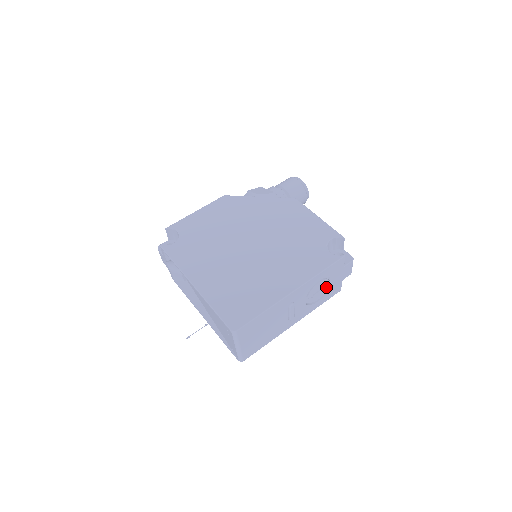
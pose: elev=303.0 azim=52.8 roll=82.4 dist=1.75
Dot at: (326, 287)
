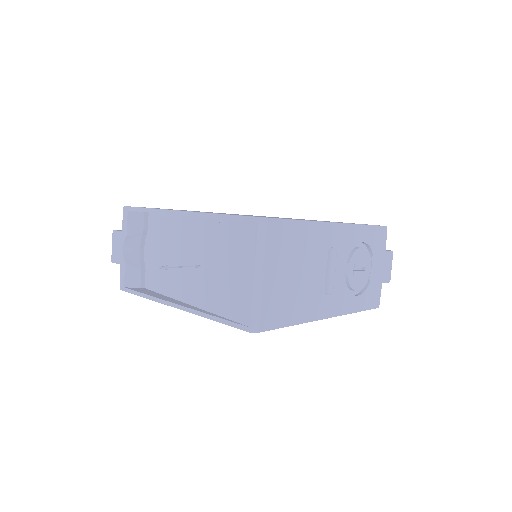
Dot at: (367, 273)
